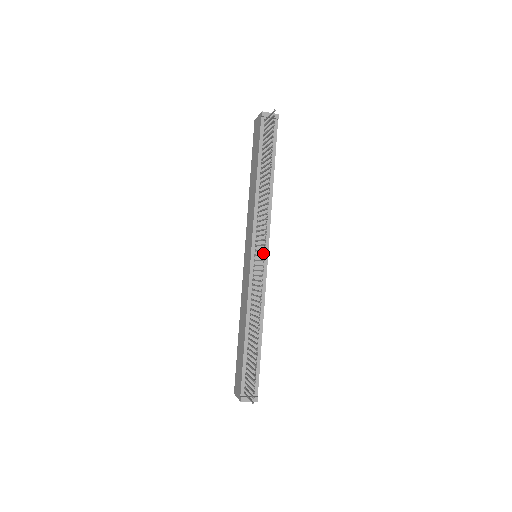
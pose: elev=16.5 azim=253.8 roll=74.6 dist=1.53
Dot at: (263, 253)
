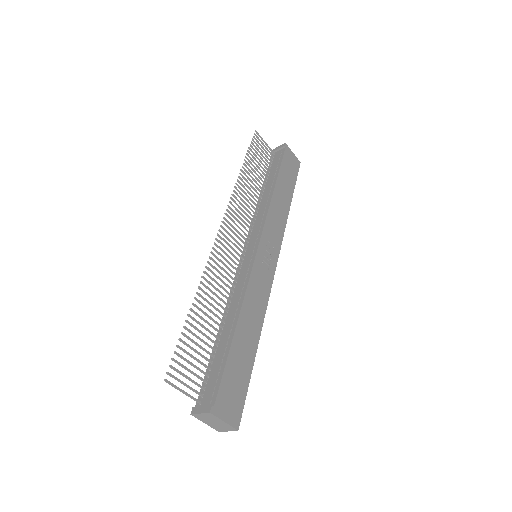
Dot at: (254, 245)
